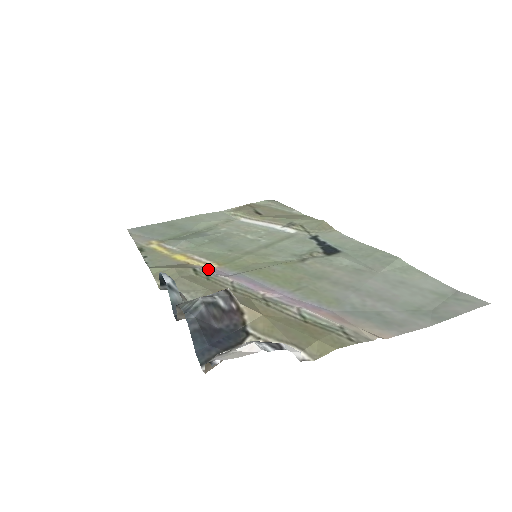
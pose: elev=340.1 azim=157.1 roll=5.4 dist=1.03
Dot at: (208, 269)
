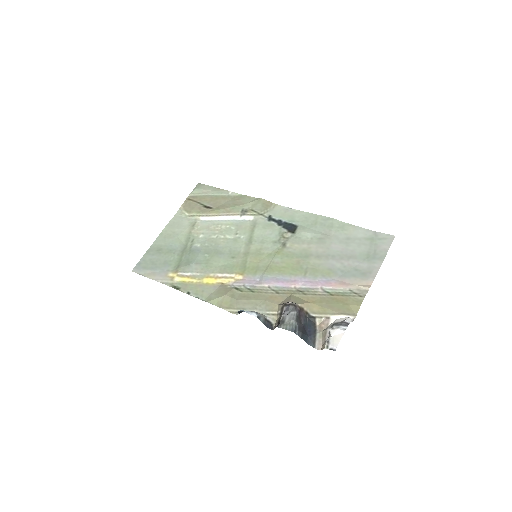
Dot at: (242, 283)
